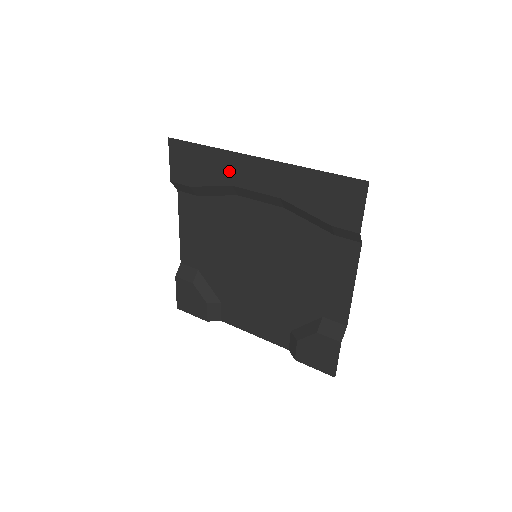
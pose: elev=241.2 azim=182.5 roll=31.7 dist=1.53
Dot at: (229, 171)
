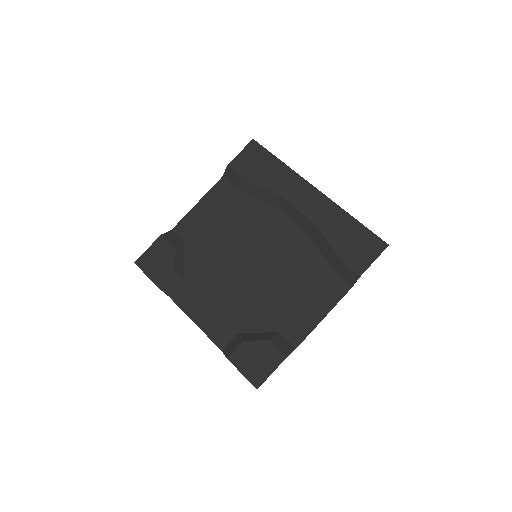
Dot at: (286, 185)
